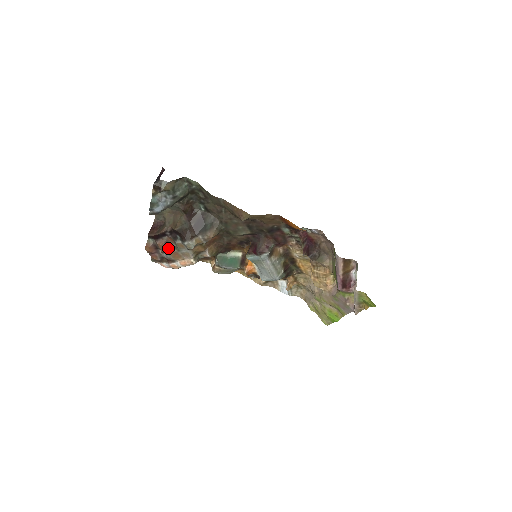
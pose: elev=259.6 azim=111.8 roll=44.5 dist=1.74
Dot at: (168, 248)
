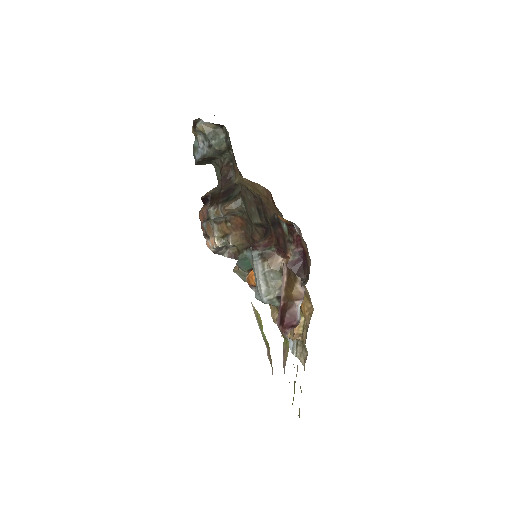
Dot at: (207, 218)
